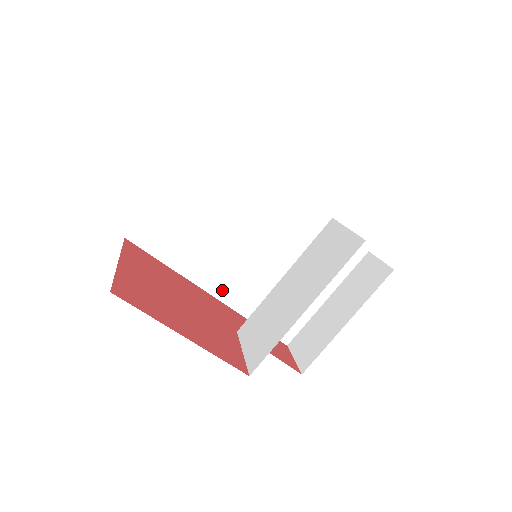
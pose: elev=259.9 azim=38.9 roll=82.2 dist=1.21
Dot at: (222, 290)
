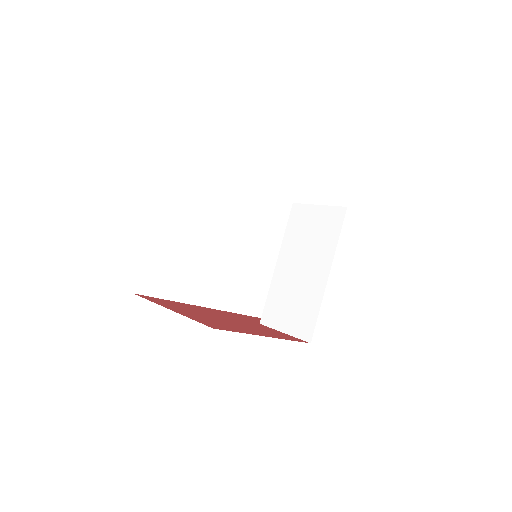
Dot at: (219, 300)
